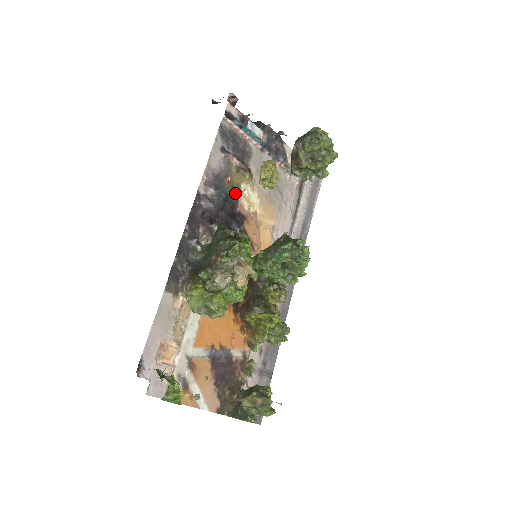
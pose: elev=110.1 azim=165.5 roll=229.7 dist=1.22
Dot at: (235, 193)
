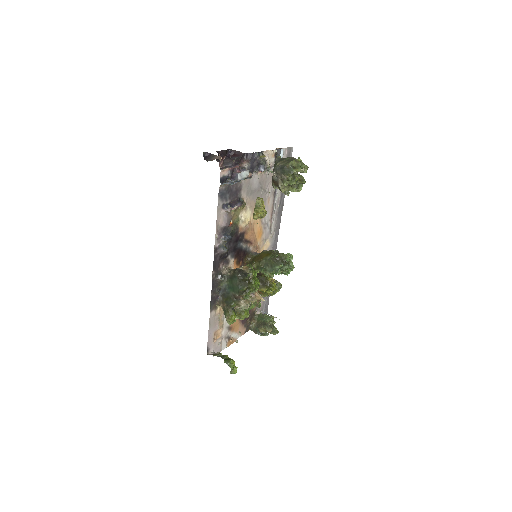
Dot at: (236, 225)
